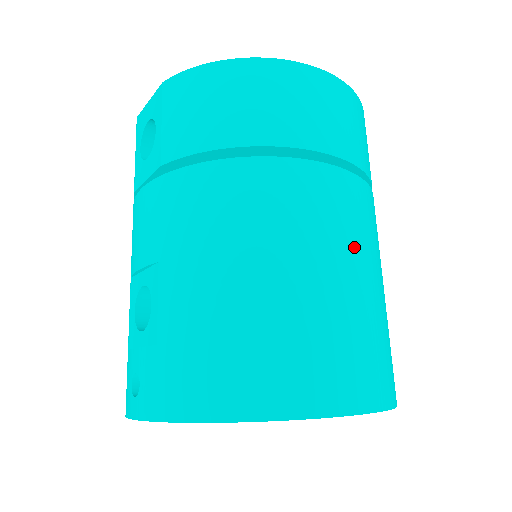
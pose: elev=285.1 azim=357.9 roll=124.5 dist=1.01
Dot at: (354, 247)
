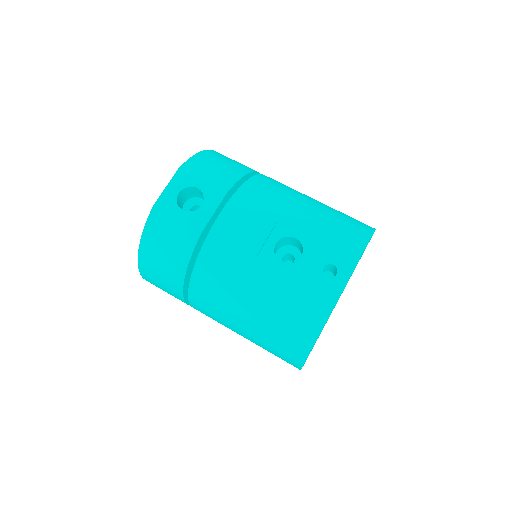
Dot at: occluded
